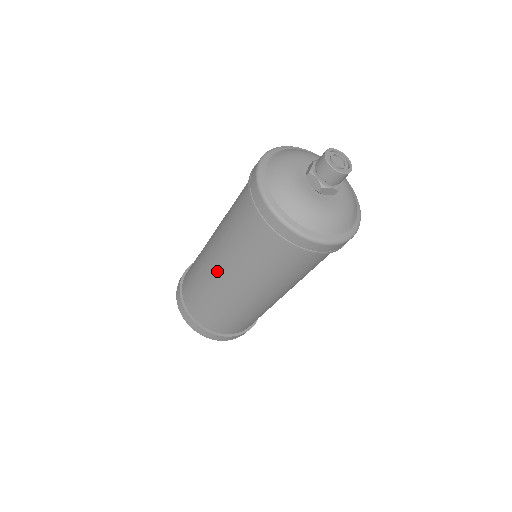
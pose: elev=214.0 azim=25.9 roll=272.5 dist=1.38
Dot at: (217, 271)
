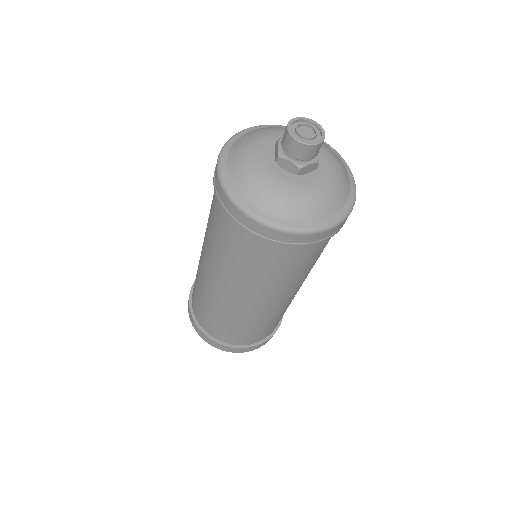
Dot at: (222, 292)
